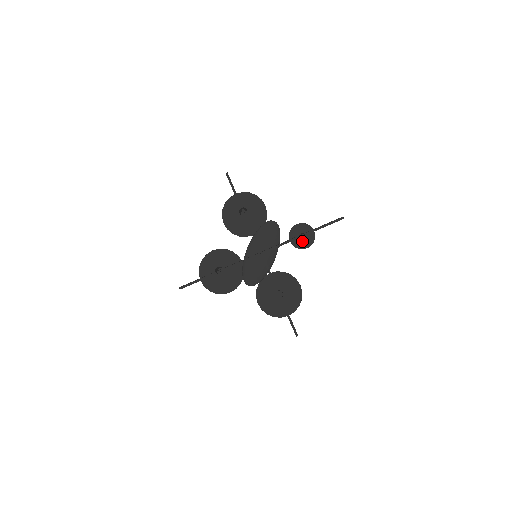
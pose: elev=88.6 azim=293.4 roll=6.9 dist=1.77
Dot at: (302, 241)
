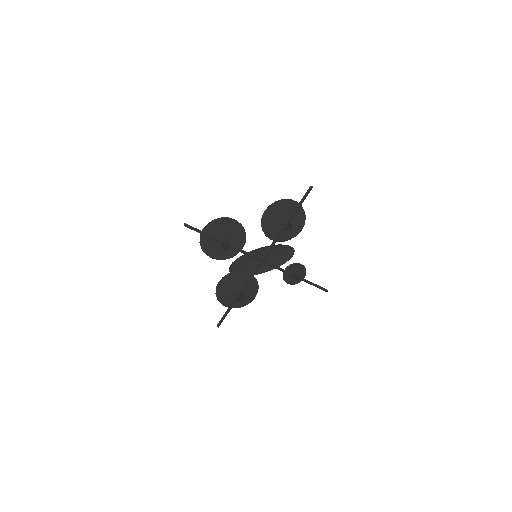
Dot at: (291, 277)
